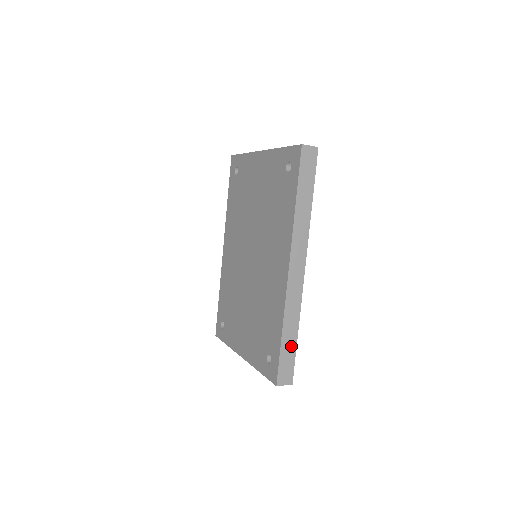
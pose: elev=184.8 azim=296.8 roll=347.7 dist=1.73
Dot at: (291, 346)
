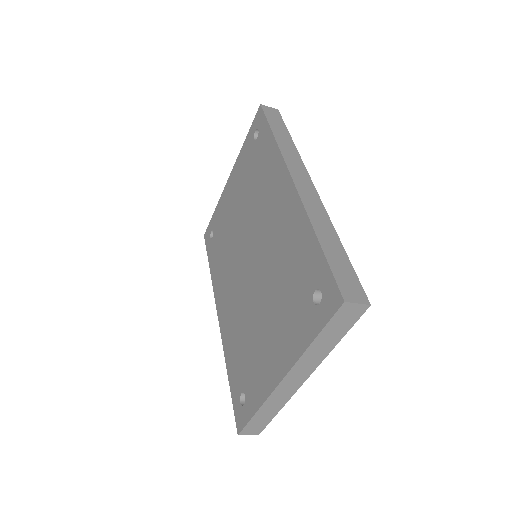
Dot at: (339, 255)
